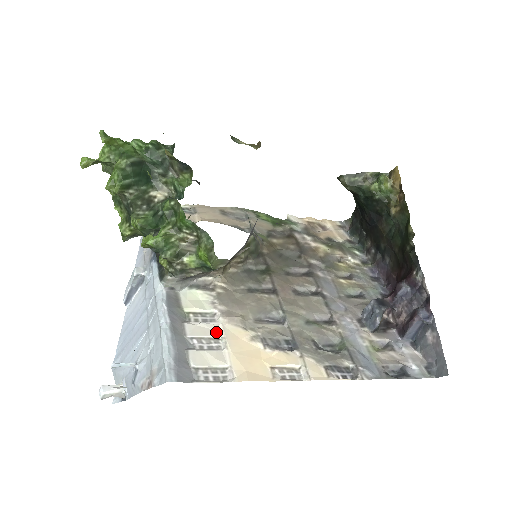
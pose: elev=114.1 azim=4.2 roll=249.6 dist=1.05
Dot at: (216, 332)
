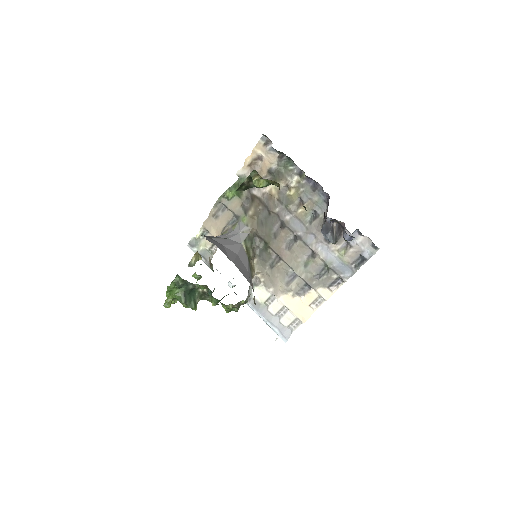
Dot at: (280, 304)
